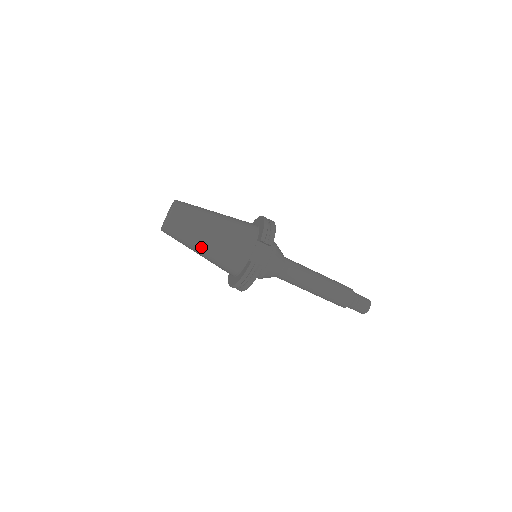
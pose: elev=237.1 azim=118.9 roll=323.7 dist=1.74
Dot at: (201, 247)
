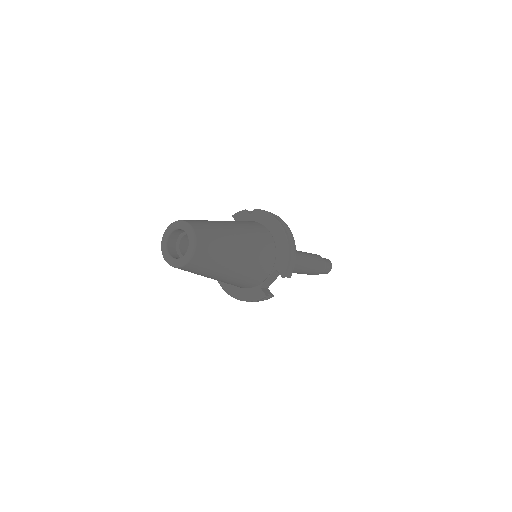
Dot at: (212, 278)
